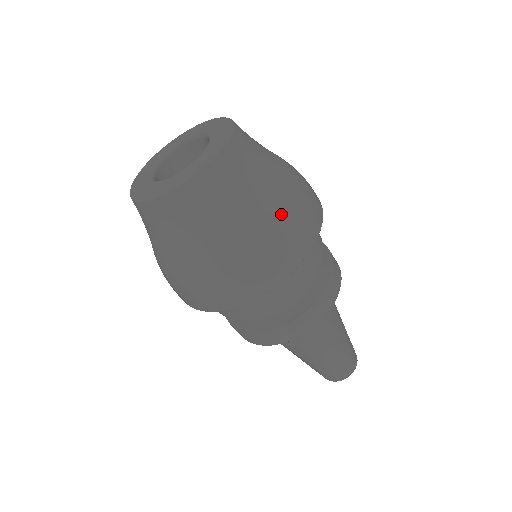
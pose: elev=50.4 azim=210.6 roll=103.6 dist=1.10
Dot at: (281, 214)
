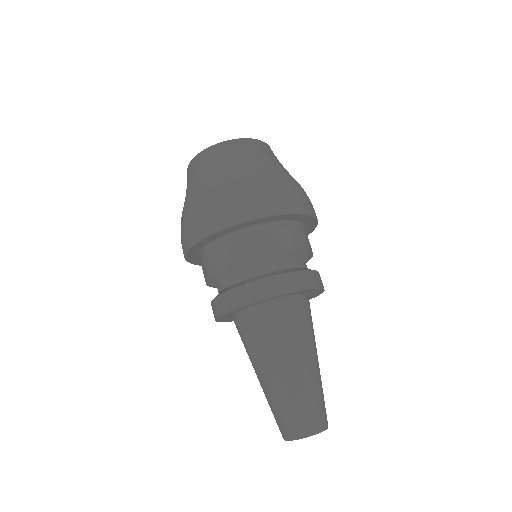
Dot at: (266, 179)
